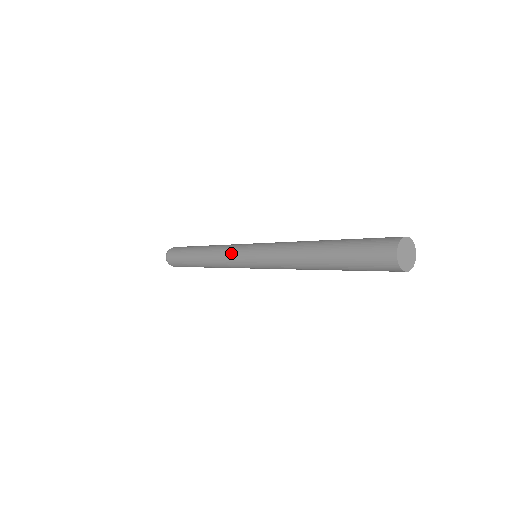
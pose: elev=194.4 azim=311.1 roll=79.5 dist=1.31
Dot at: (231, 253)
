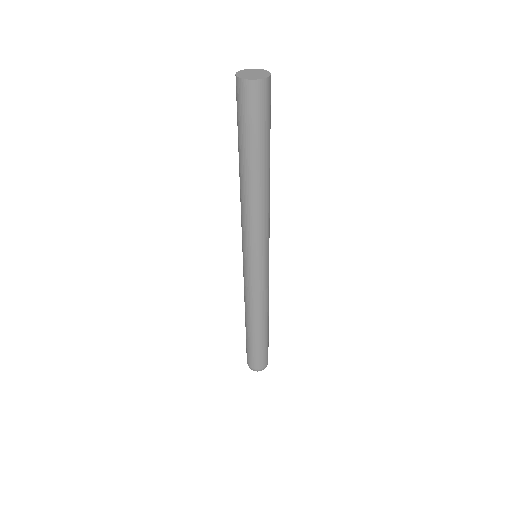
Dot at: (243, 275)
